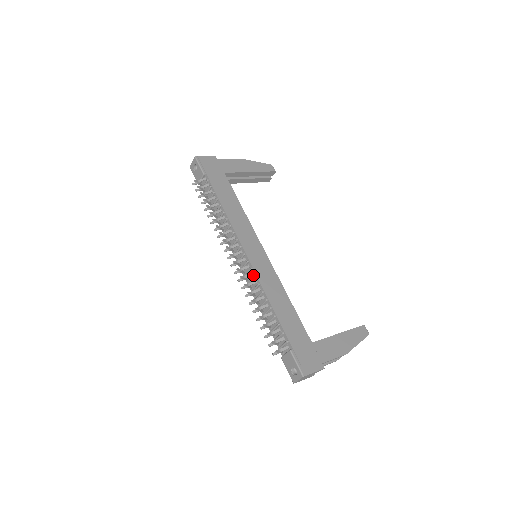
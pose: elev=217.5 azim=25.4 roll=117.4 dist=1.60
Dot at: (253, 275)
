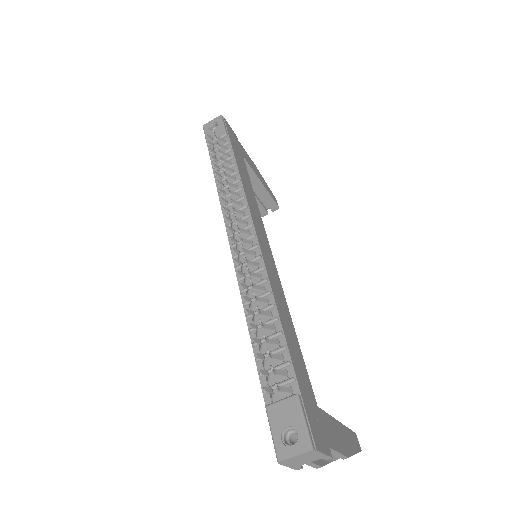
Dot at: (258, 266)
